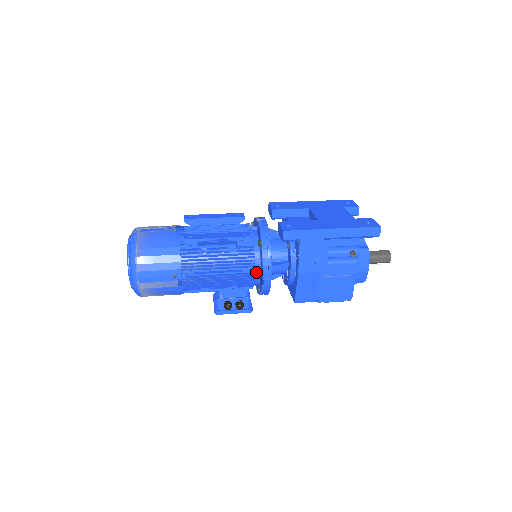
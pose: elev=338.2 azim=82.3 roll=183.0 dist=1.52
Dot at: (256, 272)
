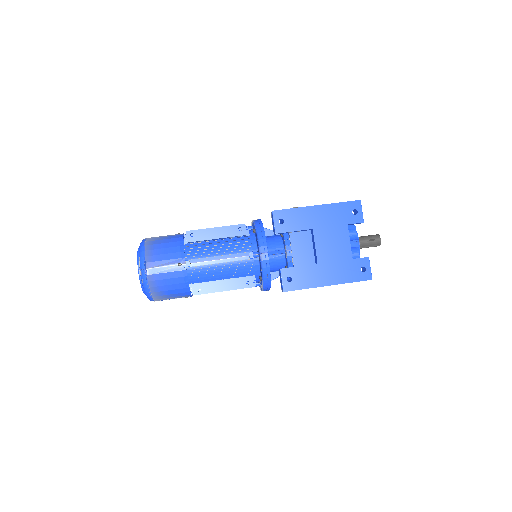
Dot at: (256, 286)
